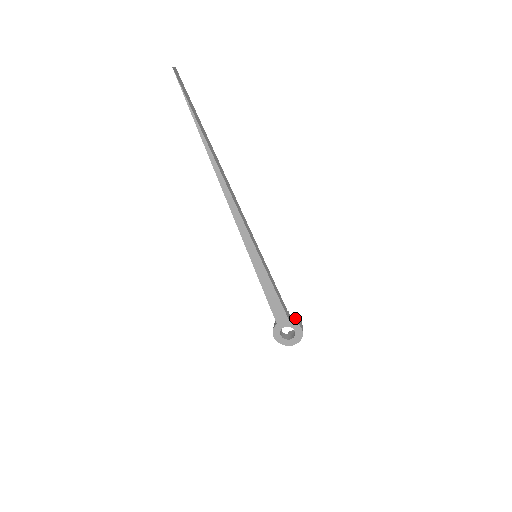
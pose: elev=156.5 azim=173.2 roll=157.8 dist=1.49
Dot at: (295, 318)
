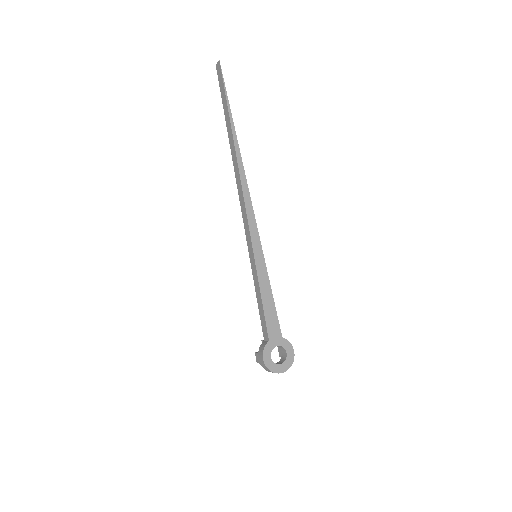
Dot at: occluded
